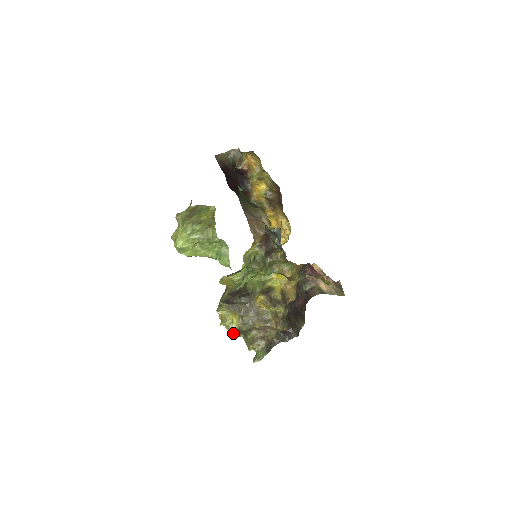
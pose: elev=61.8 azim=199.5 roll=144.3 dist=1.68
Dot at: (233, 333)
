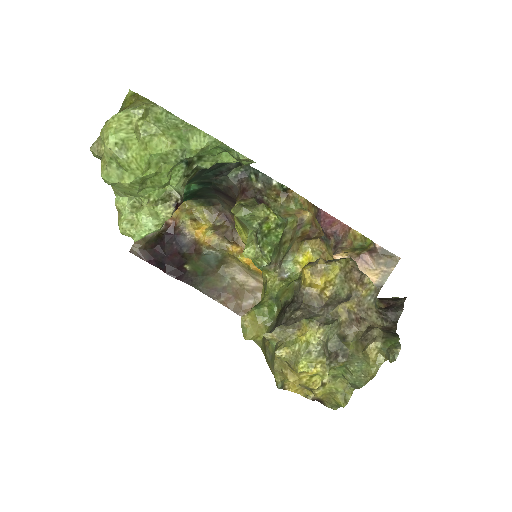
Dot at: (327, 372)
